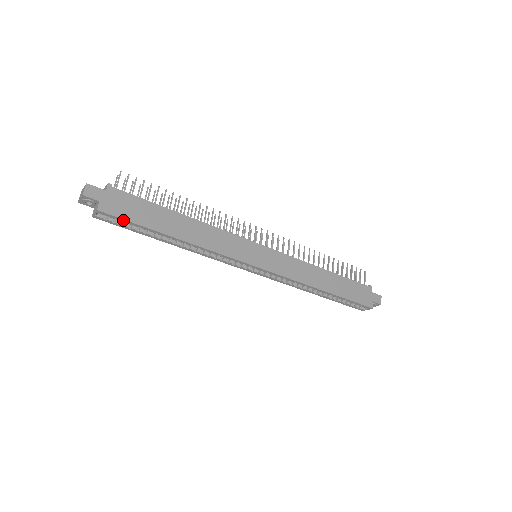
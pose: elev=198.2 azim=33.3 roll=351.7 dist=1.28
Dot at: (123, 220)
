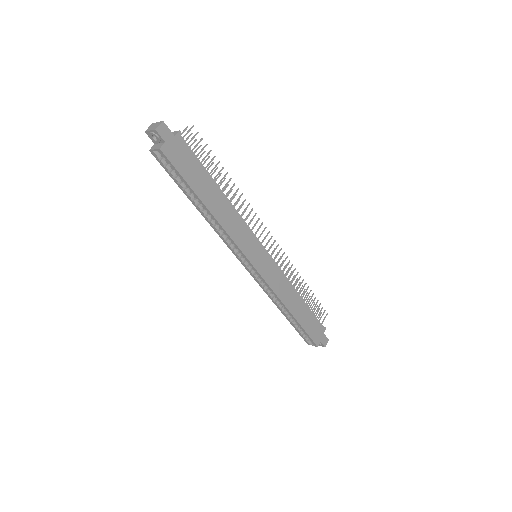
Dot at: (175, 169)
